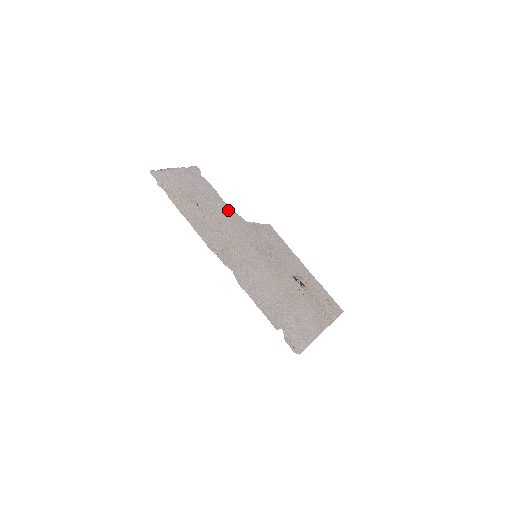
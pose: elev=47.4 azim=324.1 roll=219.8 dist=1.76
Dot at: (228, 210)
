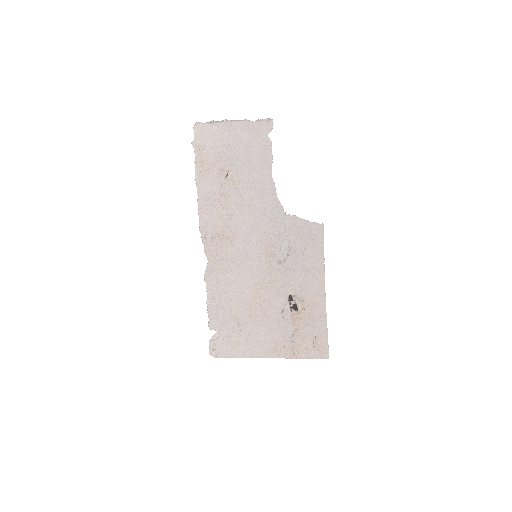
Dot at: (268, 191)
